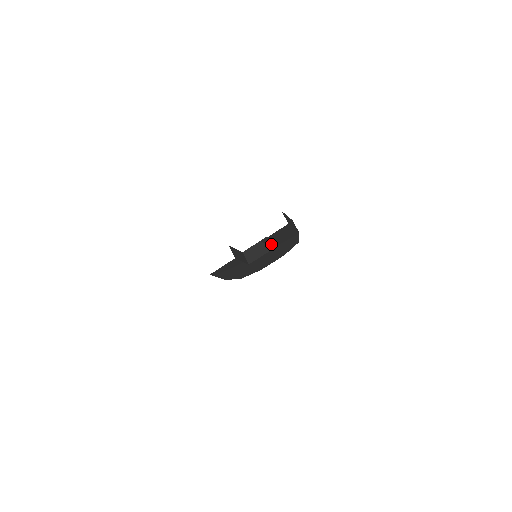
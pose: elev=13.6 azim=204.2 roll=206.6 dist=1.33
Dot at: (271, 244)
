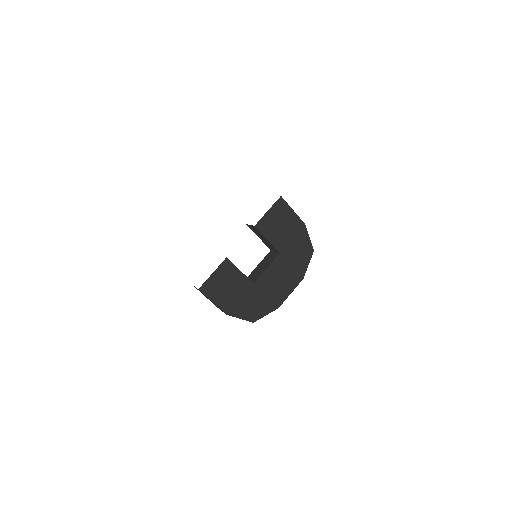
Dot at: (272, 240)
